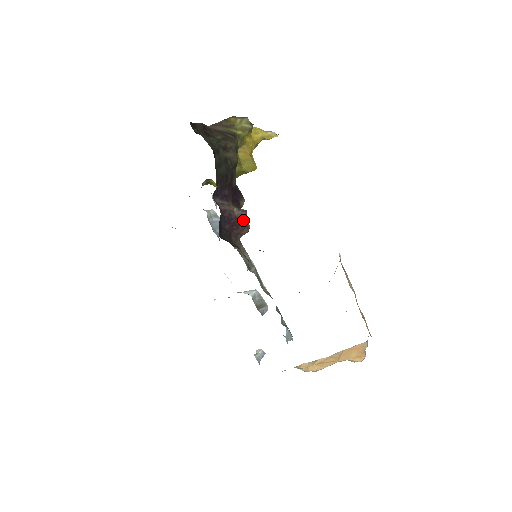
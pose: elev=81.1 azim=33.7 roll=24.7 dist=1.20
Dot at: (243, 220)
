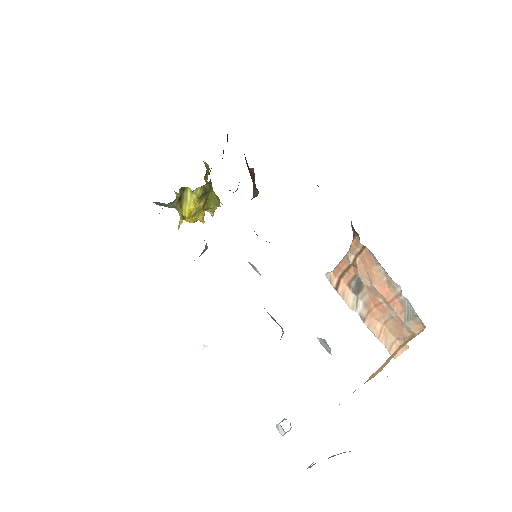
Dot at: (253, 177)
